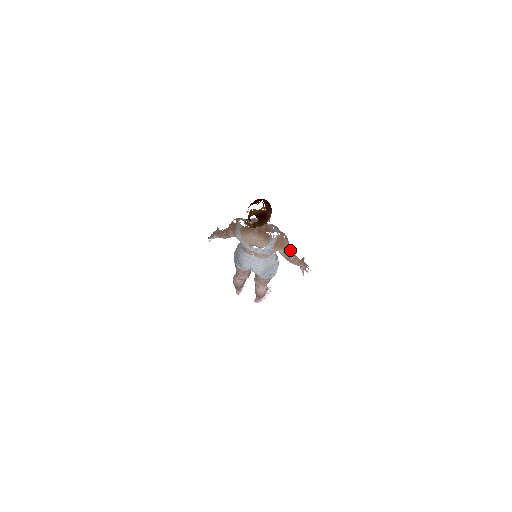
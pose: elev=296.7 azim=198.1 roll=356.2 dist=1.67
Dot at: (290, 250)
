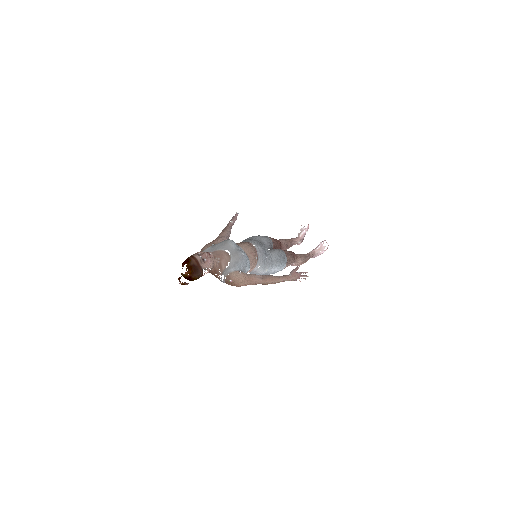
Dot at: (251, 282)
